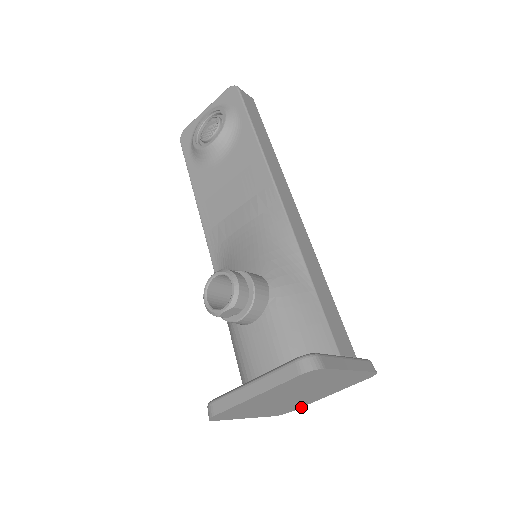
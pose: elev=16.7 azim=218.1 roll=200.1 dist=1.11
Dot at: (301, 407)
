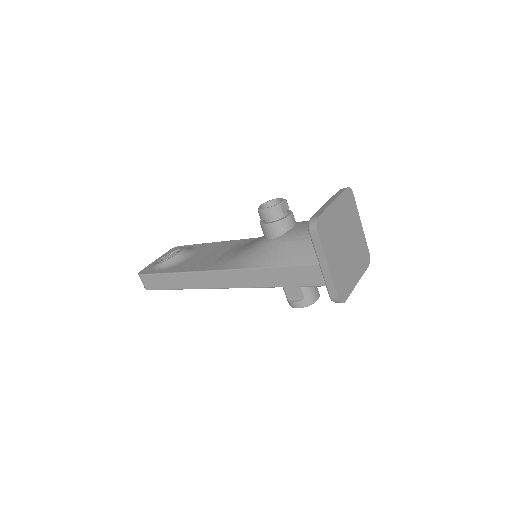
Dot at: occluded
